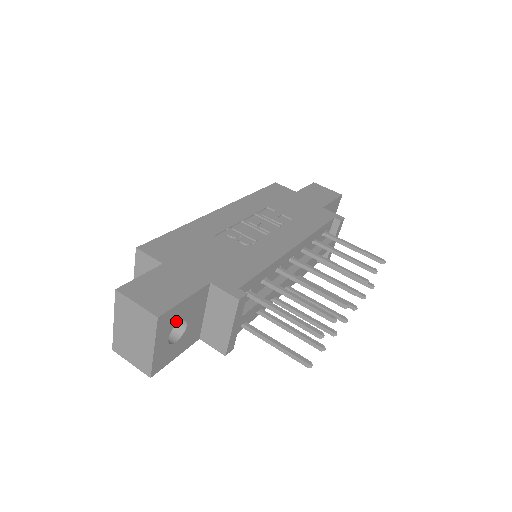
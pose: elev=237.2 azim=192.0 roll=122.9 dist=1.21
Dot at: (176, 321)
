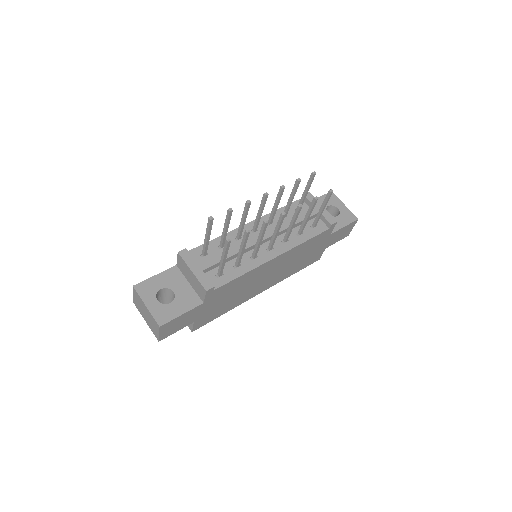
Dot at: (157, 289)
